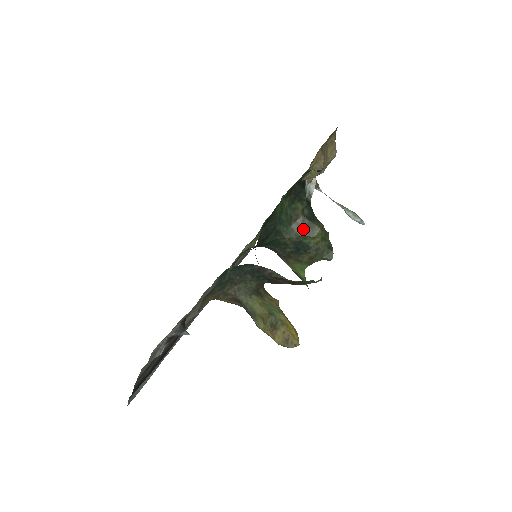
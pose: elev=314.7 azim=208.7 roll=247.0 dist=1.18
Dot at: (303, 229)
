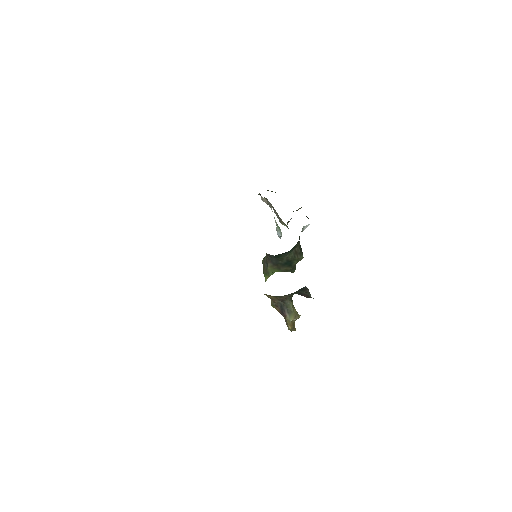
Dot at: (296, 255)
